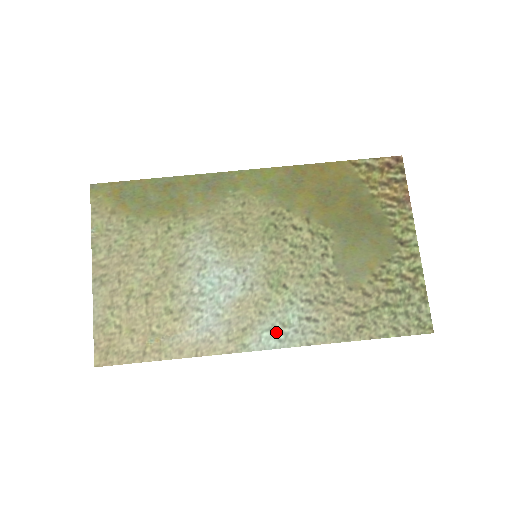
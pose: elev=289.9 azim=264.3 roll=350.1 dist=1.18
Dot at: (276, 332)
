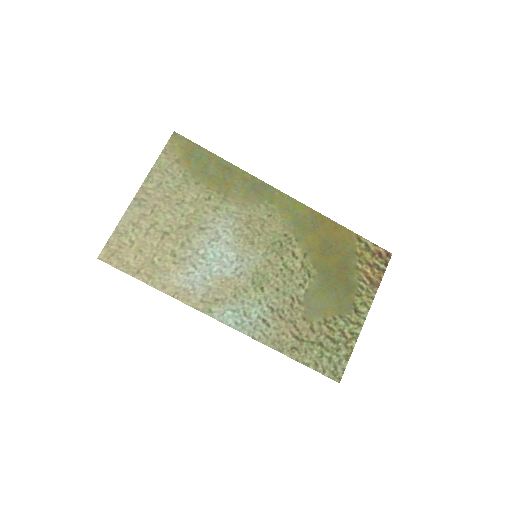
Dot at: (237, 316)
